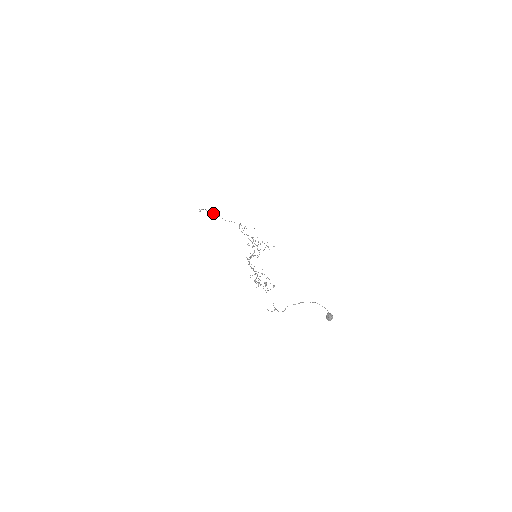
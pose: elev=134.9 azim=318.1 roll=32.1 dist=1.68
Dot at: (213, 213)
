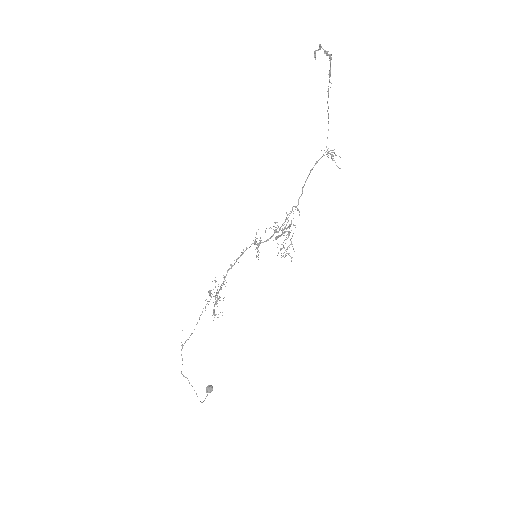
Dot at: (329, 81)
